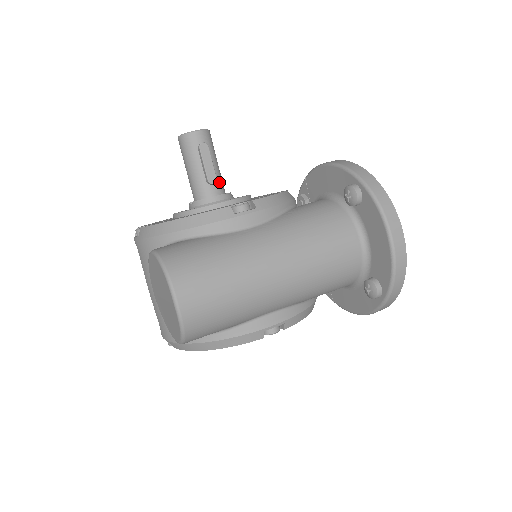
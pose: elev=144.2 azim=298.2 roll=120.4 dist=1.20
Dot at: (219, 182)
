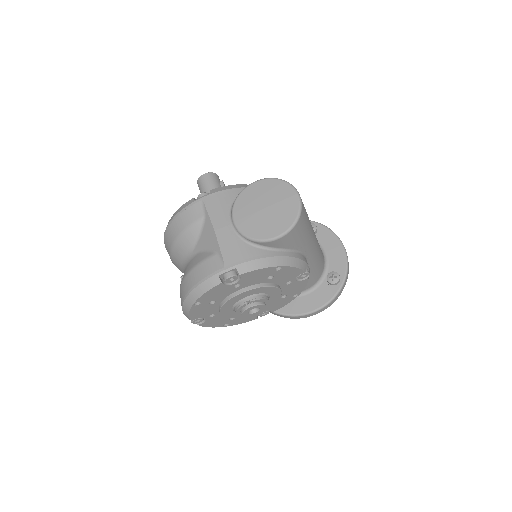
Dot at: occluded
